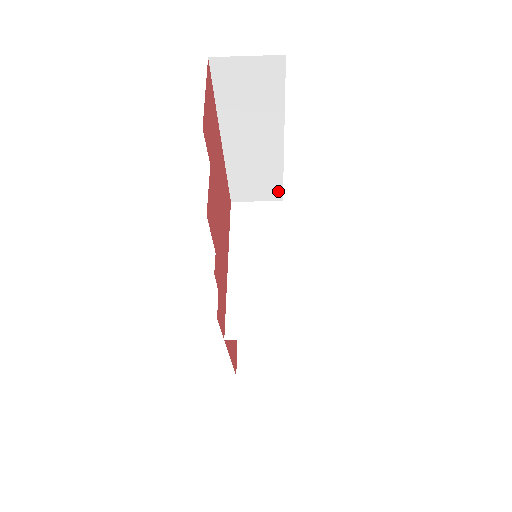
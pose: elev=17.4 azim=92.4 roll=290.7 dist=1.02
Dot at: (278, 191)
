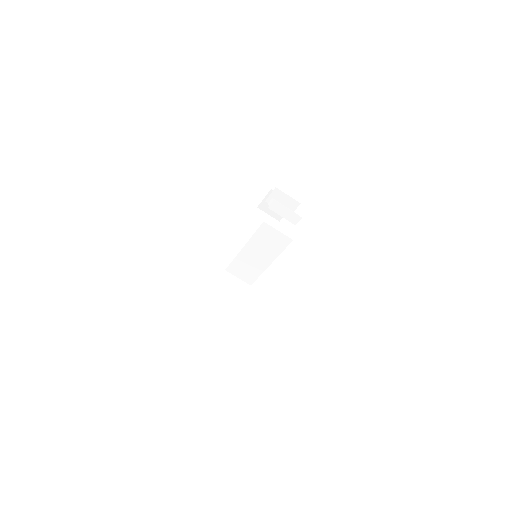
Dot at: occluded
